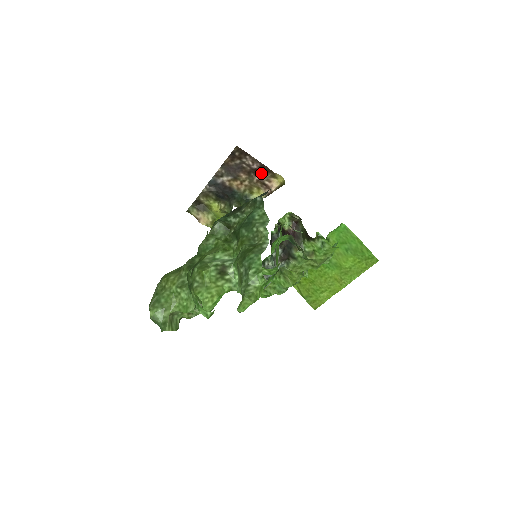
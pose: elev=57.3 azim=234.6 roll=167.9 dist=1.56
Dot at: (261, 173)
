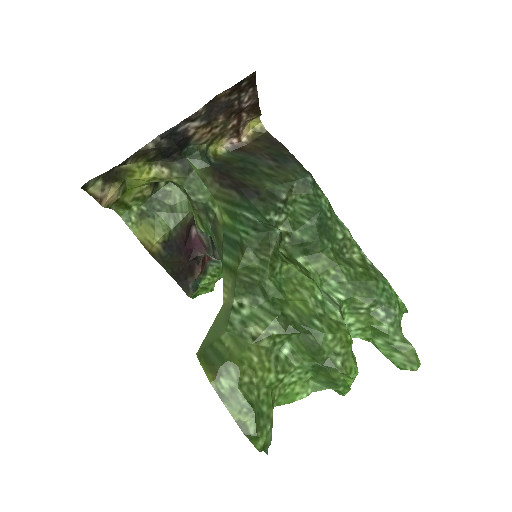
Dot at: (242, 114)
